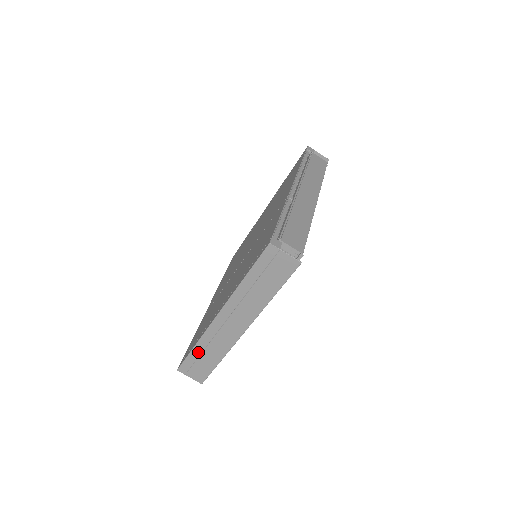
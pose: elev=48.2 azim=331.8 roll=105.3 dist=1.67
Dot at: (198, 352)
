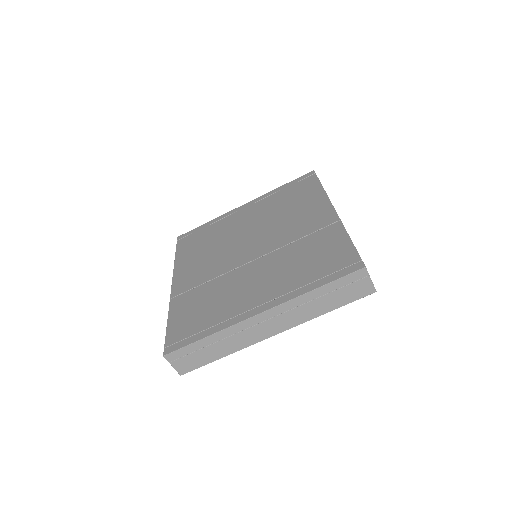
Dot at: (207, 343)
